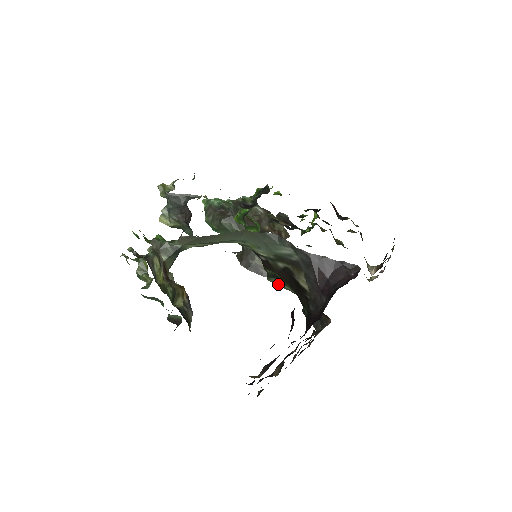
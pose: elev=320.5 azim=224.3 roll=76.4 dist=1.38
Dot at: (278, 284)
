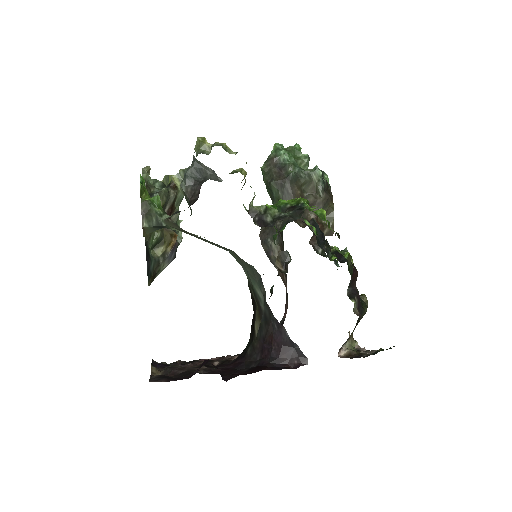
Dot at: occluded
